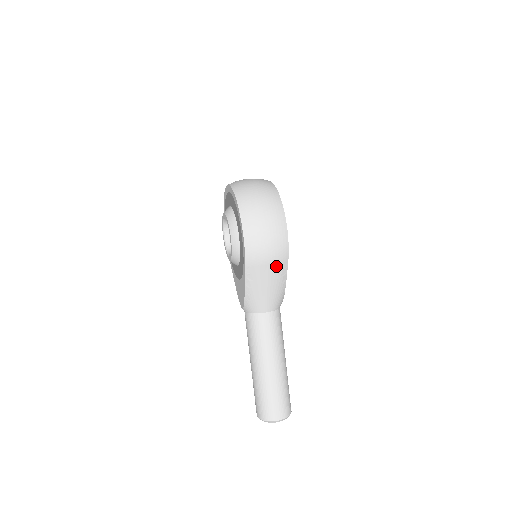
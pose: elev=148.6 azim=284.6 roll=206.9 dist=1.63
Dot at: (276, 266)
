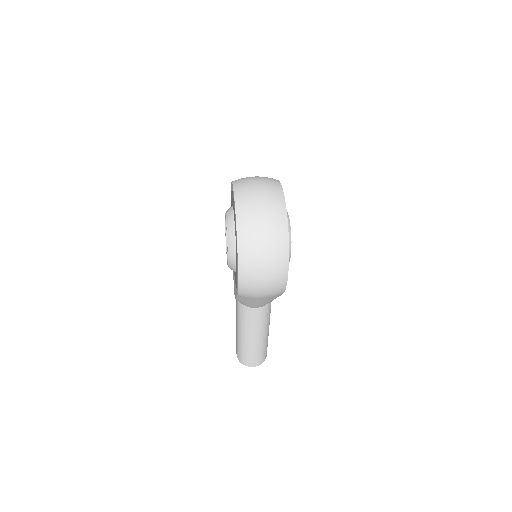
Dot at: (270, 297)
